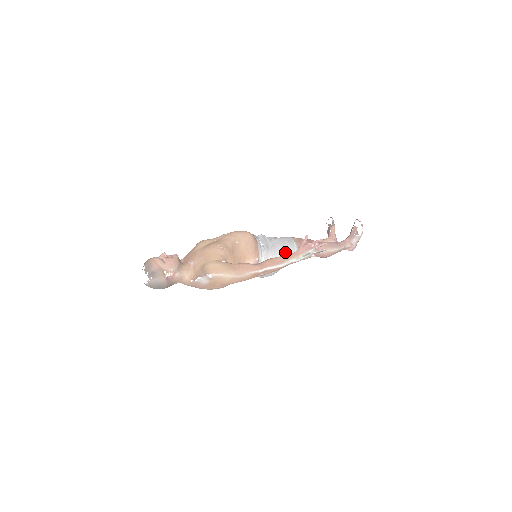
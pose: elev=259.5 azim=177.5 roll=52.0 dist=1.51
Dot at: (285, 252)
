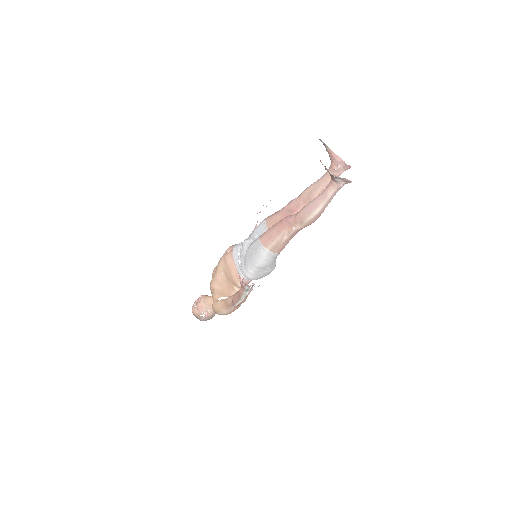
Dot at: (258, 261)
